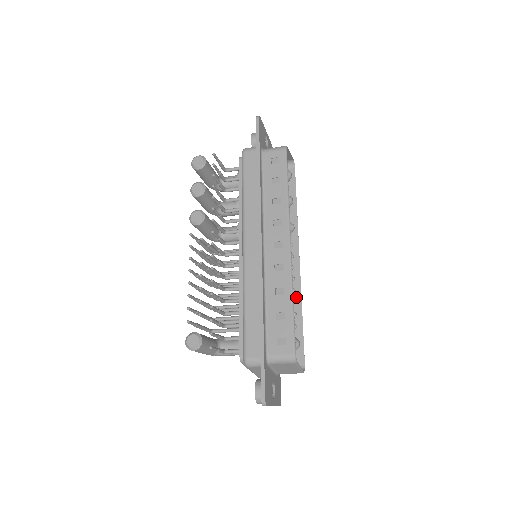
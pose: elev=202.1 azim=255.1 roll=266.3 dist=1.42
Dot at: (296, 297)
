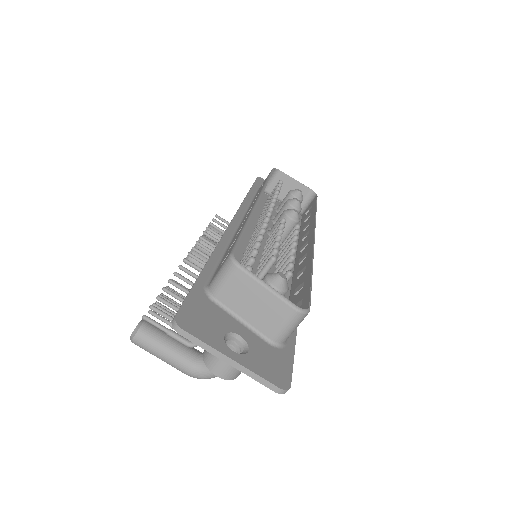
Dot at: (307, 262)
